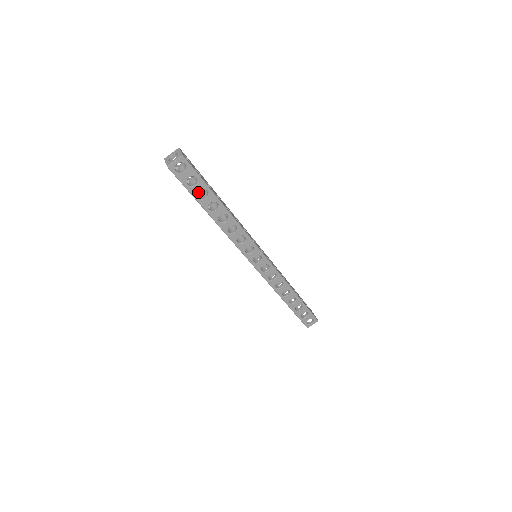
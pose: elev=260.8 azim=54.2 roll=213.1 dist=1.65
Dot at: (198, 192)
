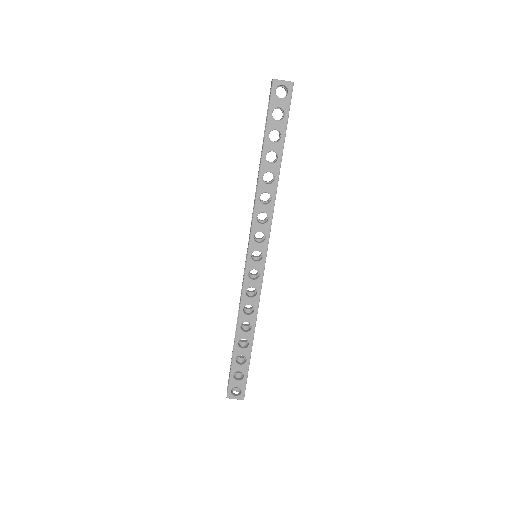
Dot at: (273, 129)
